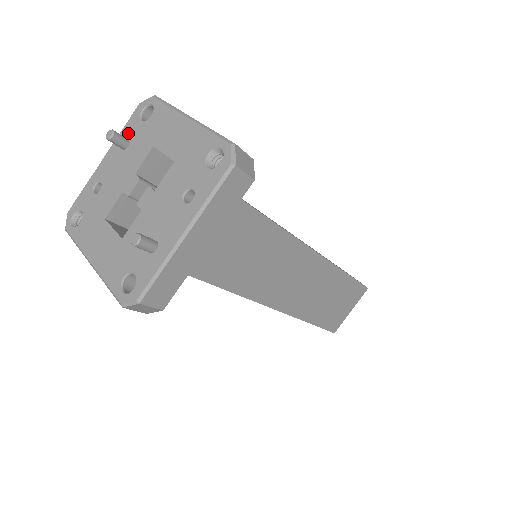
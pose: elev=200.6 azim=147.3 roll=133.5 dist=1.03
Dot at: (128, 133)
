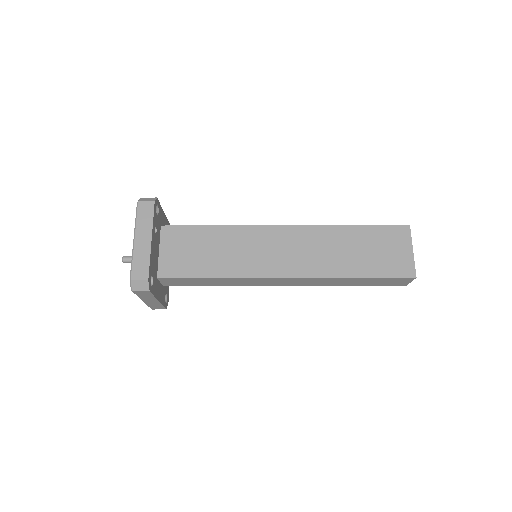
Dot at: occluded
